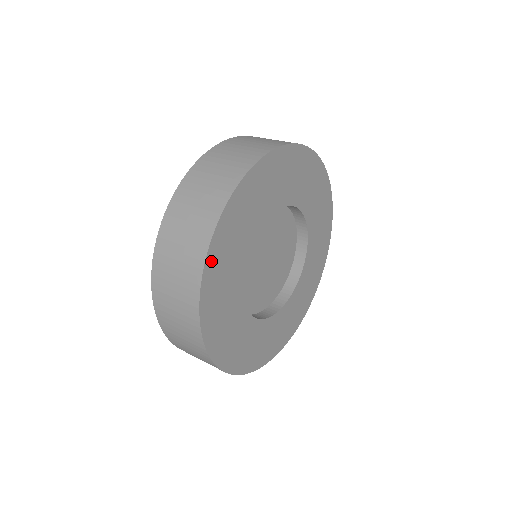
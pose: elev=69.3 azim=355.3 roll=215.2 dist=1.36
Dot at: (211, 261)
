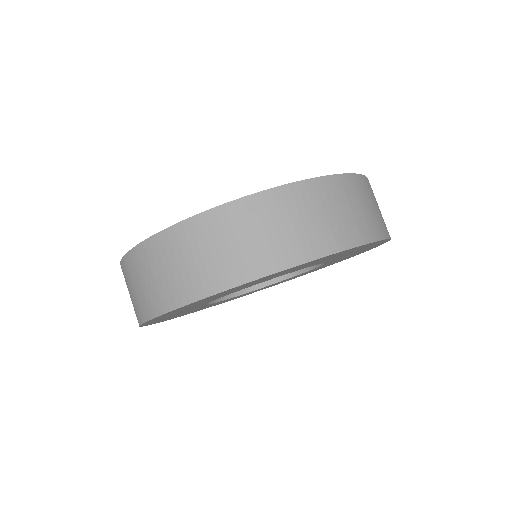
Dot at: occluded
